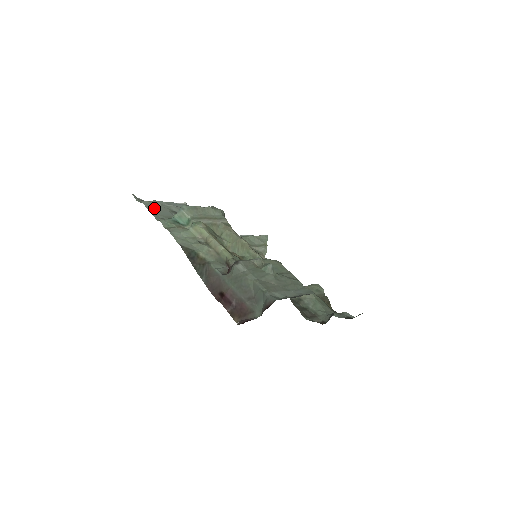
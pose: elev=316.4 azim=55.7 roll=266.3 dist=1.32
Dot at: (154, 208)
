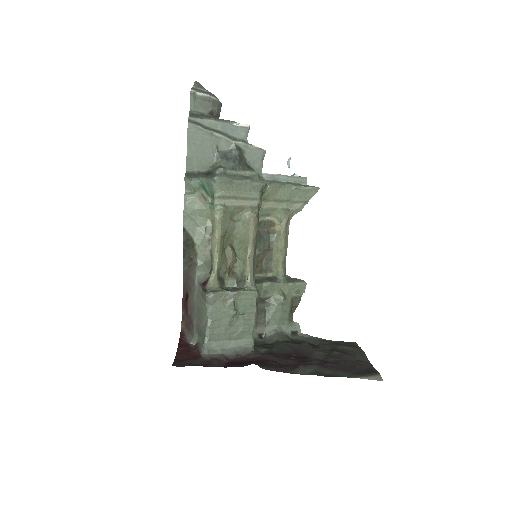
Dot at: (196, 143)
